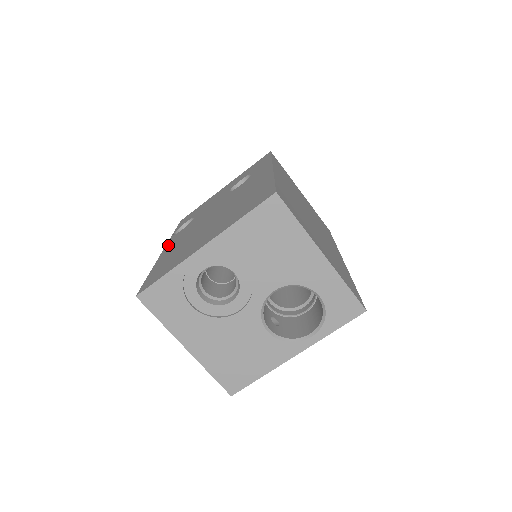
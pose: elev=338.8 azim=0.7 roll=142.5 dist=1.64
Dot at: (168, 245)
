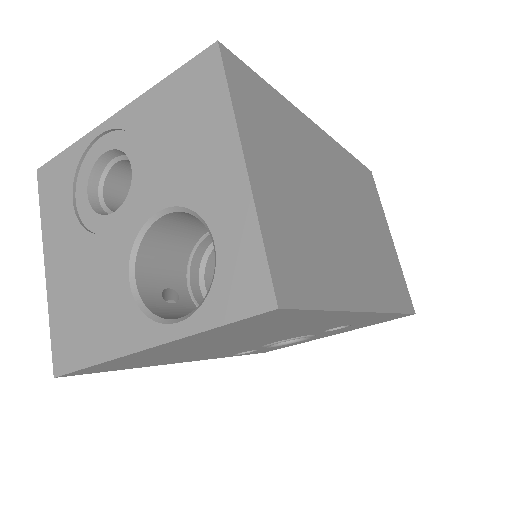
Dot at: occluded
